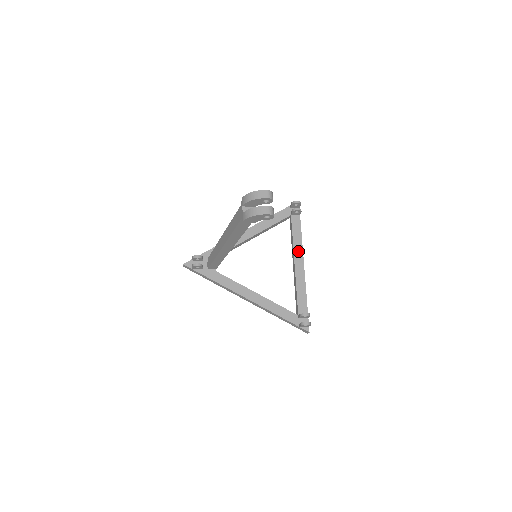
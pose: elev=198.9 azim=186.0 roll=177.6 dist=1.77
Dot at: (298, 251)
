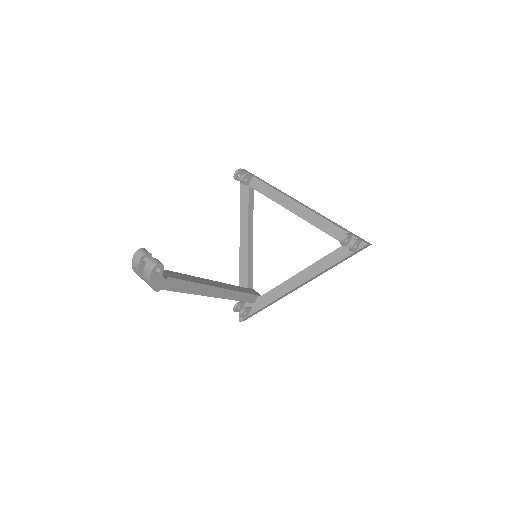
Dot at: (284, 201)
